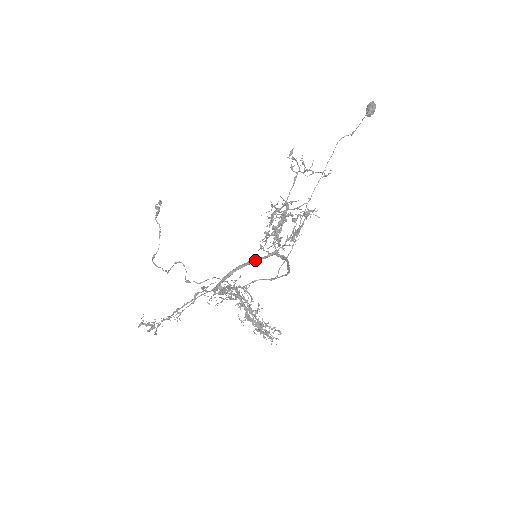
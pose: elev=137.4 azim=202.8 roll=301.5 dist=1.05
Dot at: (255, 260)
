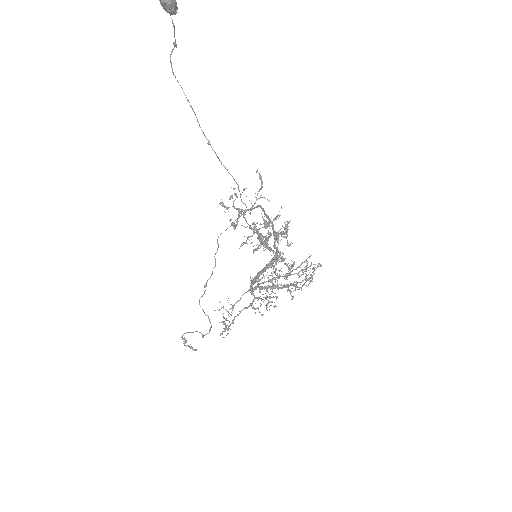
Dot at: occluded
